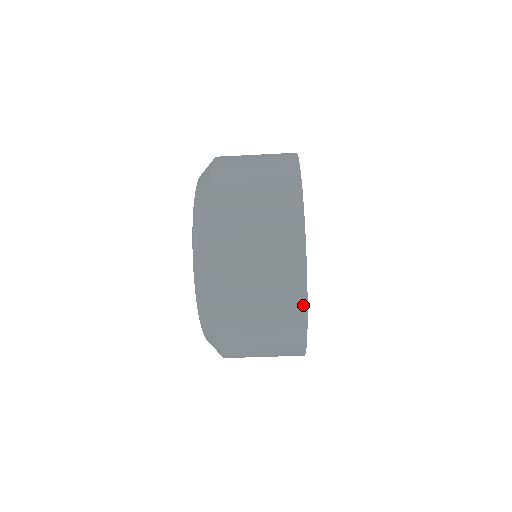
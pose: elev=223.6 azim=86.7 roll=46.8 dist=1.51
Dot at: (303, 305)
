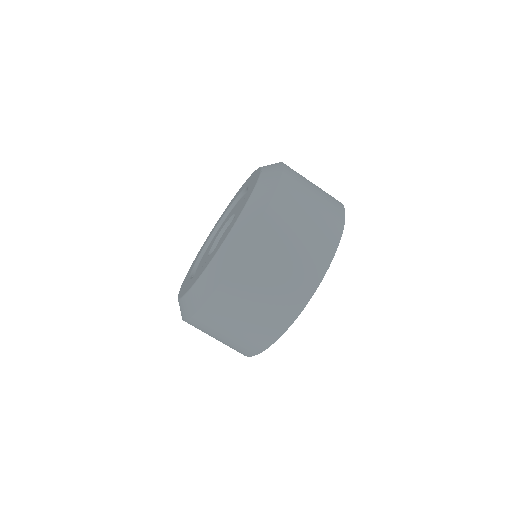
Dot at: (324, 269)
